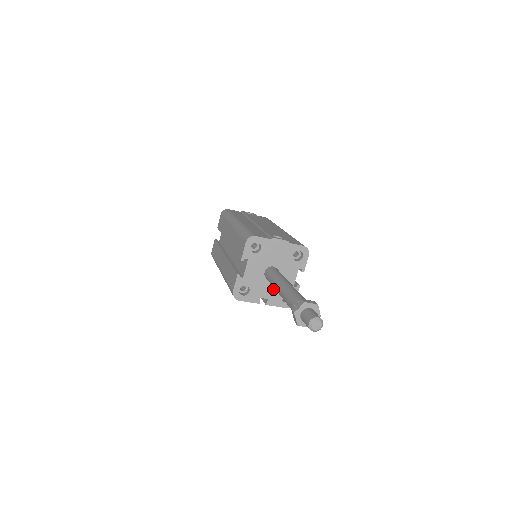
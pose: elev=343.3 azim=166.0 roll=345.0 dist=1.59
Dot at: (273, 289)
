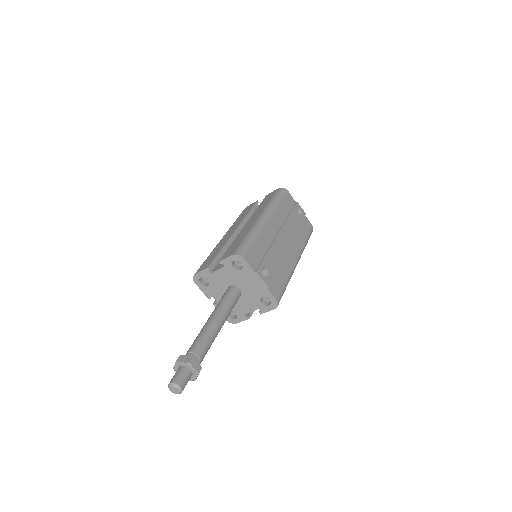
Dot at: occluded
